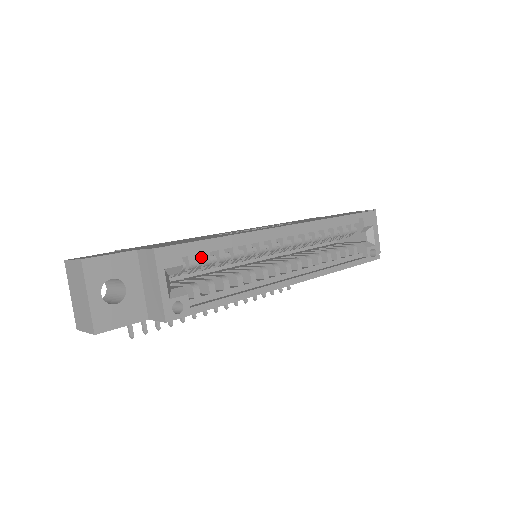
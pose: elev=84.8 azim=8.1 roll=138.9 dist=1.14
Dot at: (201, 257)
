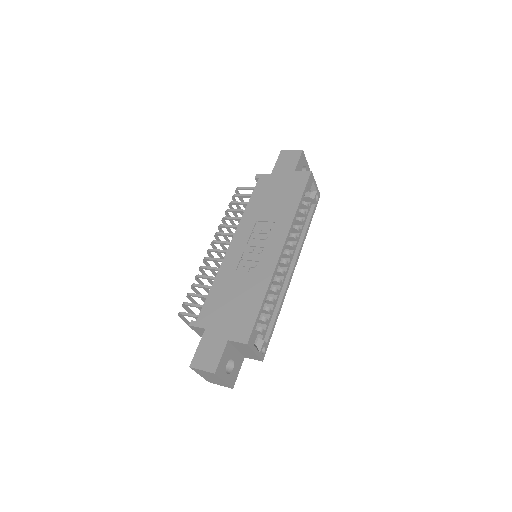
Dot at: occluded
